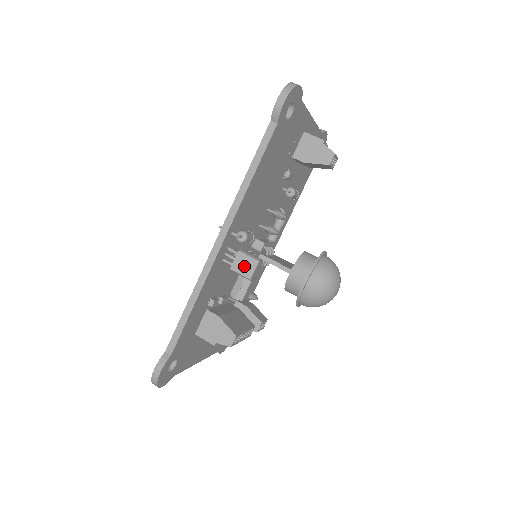
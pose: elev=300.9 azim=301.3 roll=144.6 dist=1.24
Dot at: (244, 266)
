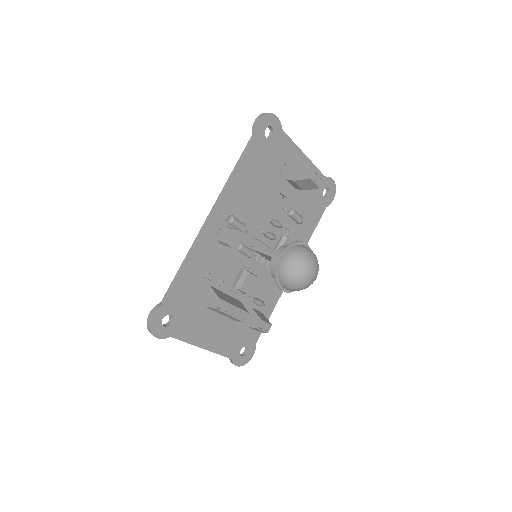
Dot at: (226, 235)
